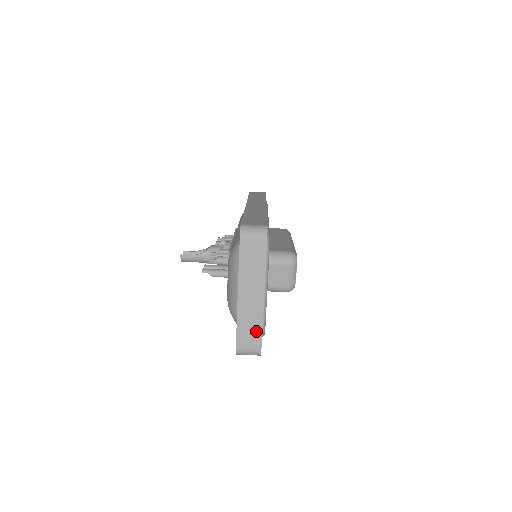
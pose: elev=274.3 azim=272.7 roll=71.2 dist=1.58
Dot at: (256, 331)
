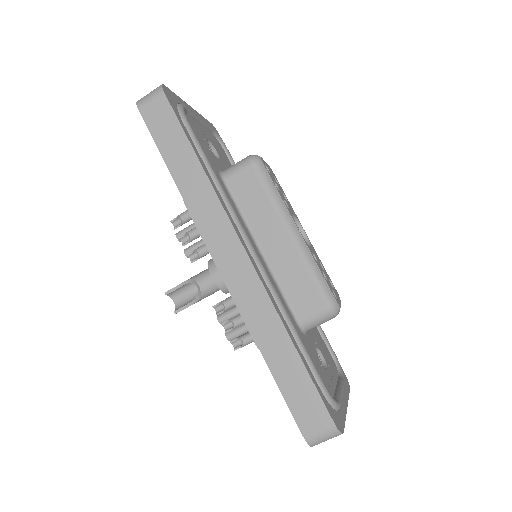
Dot at: occluded
